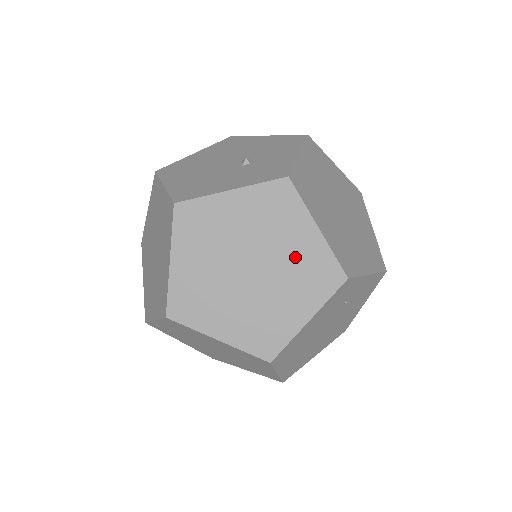
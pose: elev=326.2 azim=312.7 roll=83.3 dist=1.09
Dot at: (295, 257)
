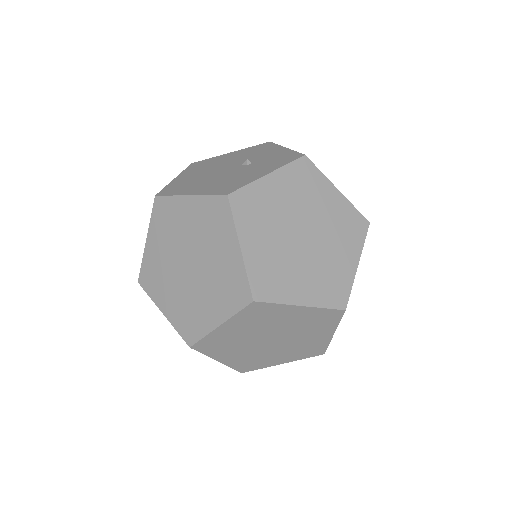
Dot at: (331, 216)
